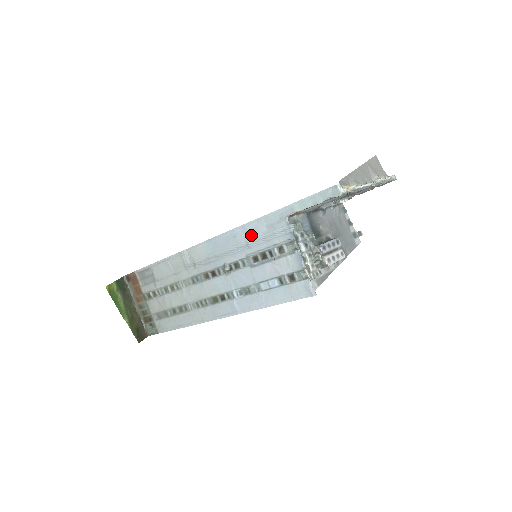
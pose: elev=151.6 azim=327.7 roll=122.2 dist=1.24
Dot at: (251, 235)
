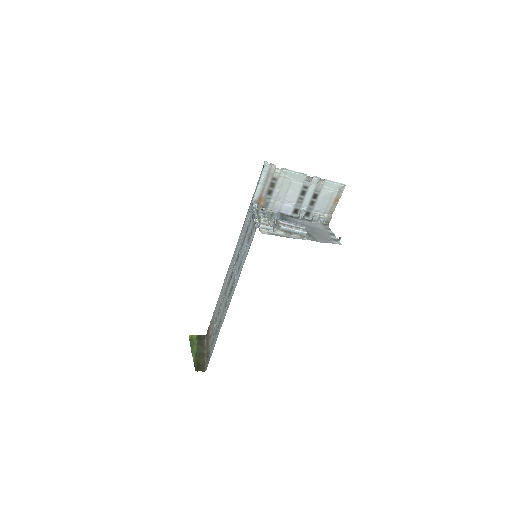
Dot at: (243, 230)
